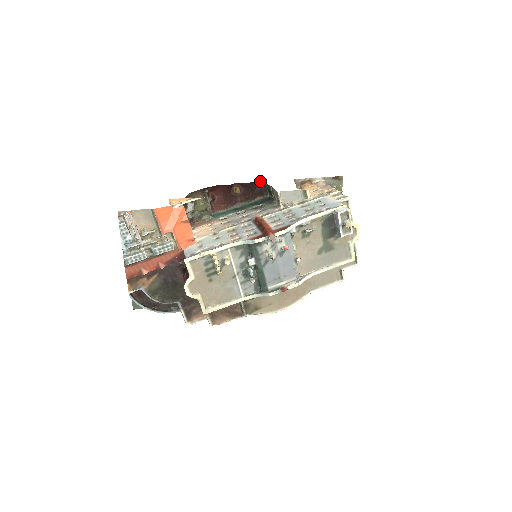
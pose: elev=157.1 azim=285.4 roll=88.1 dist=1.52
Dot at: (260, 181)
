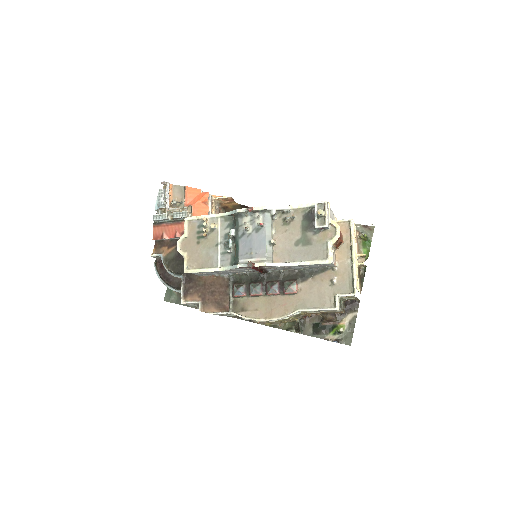
Dot at: occluded
